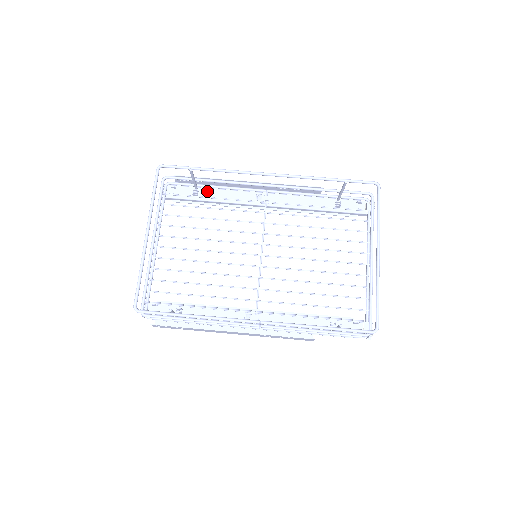
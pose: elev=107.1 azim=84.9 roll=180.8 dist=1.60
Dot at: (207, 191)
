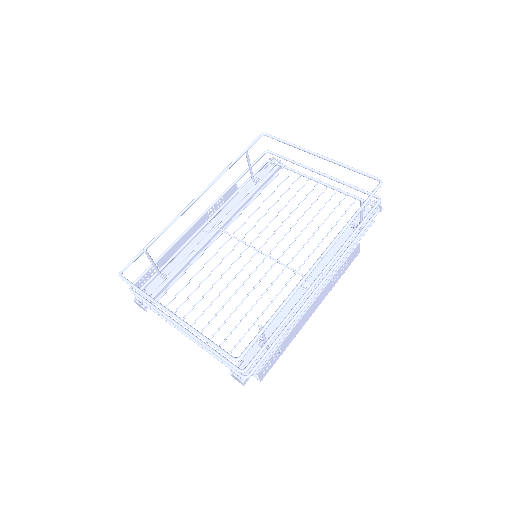
Dot at: (170, 267)
